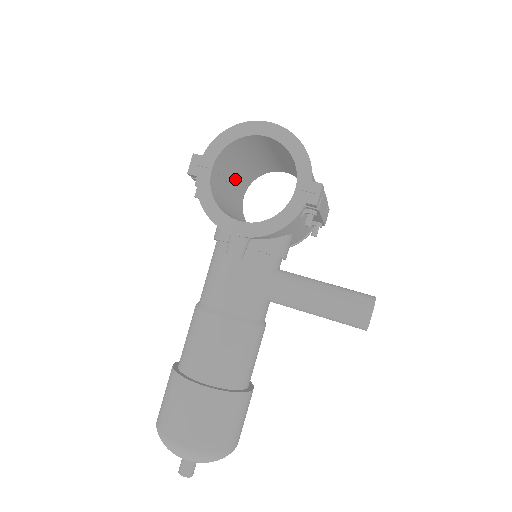
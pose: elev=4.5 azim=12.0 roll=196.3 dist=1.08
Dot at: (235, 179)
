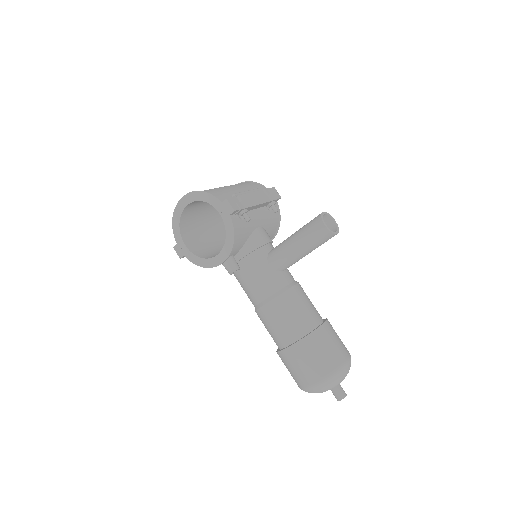
Dot at: (213, 230)
